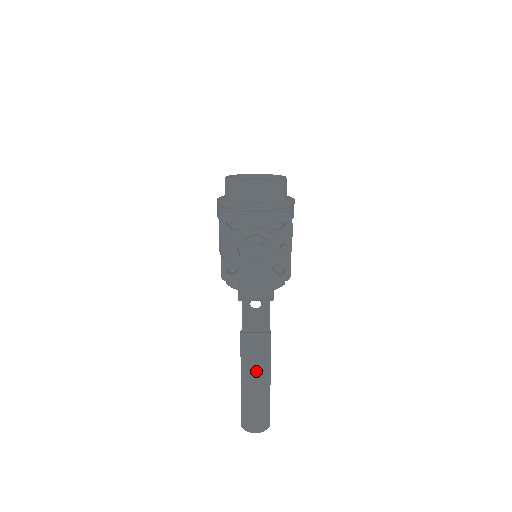
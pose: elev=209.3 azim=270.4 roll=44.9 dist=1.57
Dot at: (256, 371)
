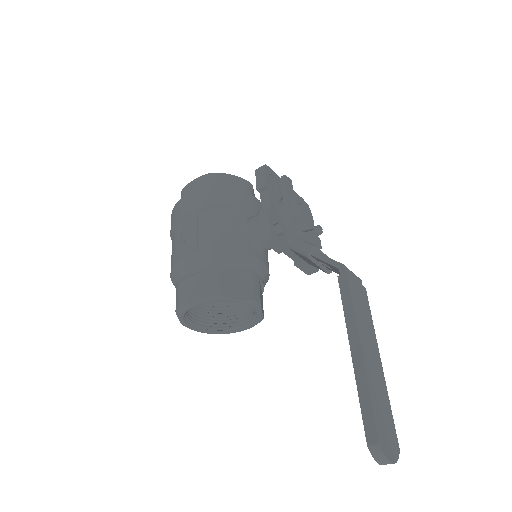
Dot at: (368, 338)
